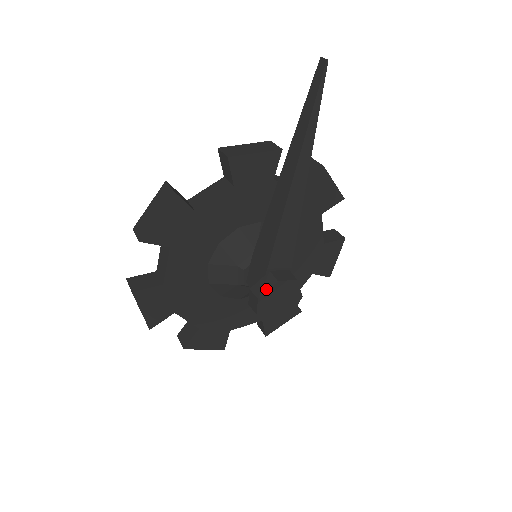
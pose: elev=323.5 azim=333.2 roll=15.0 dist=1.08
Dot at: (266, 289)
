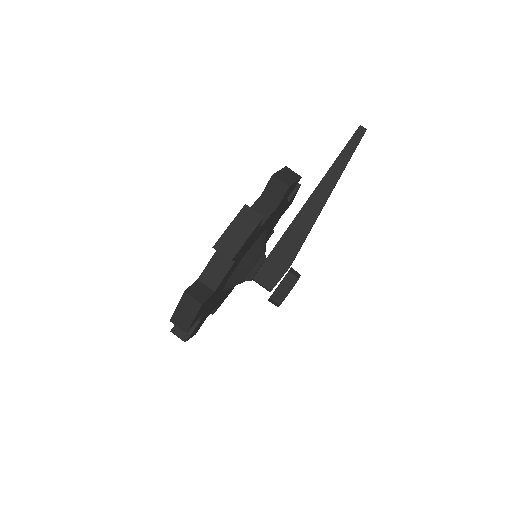
Dot at: (292, 286)
